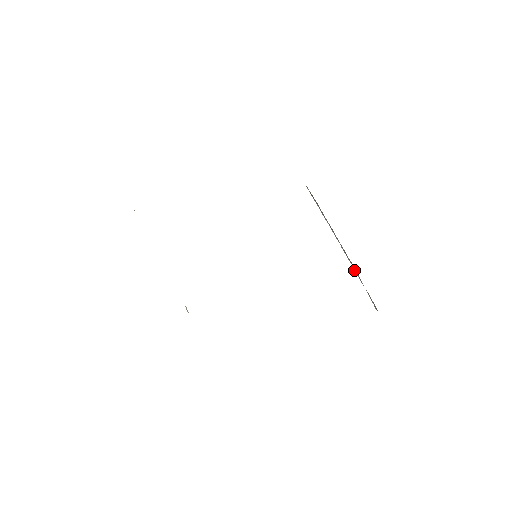
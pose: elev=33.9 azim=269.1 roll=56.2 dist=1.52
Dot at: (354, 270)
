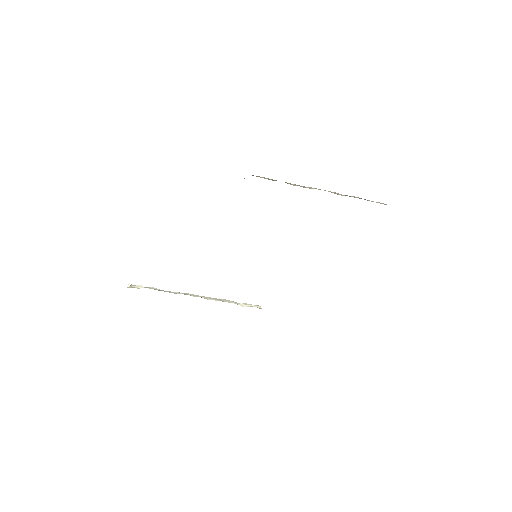
Dot at: occluded
